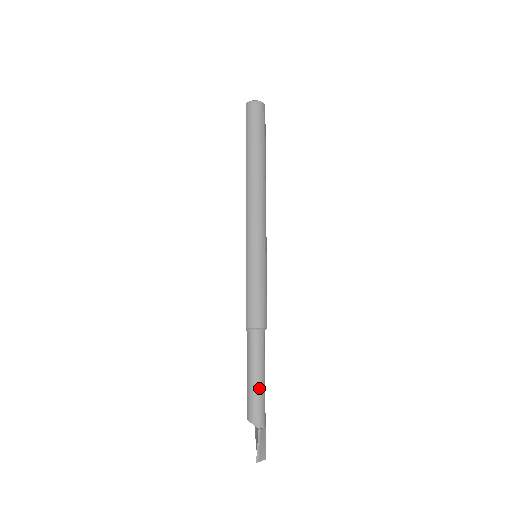
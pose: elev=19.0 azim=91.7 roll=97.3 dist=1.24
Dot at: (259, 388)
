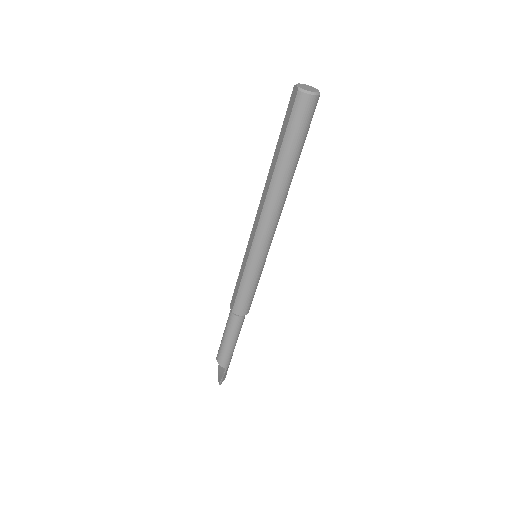
Dot at: (232, 348)
